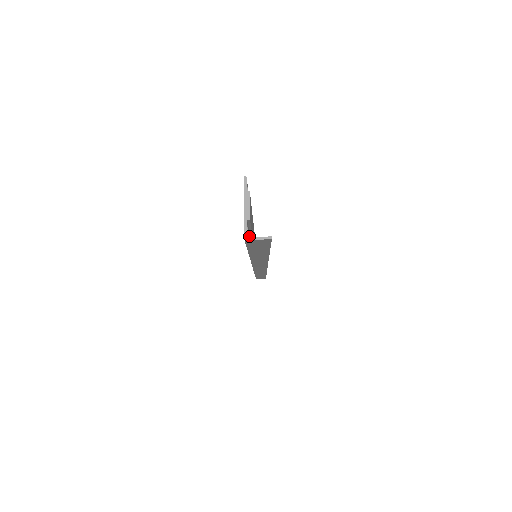
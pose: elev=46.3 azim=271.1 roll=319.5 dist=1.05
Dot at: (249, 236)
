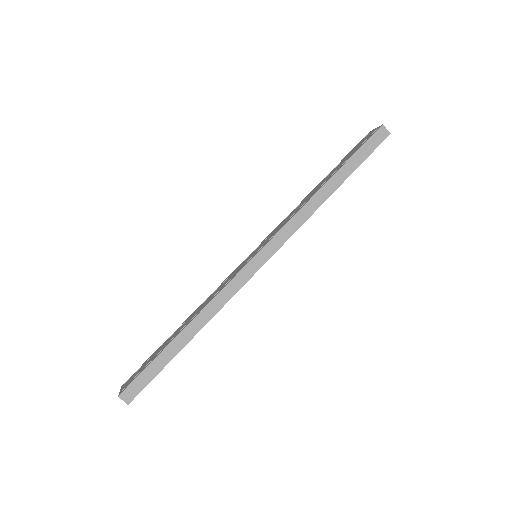
Dot at: occluded
